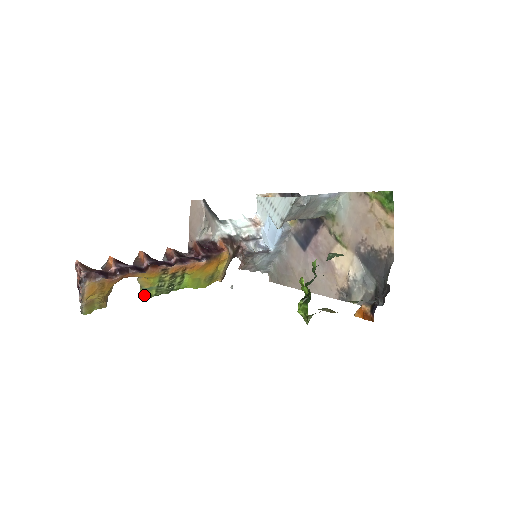
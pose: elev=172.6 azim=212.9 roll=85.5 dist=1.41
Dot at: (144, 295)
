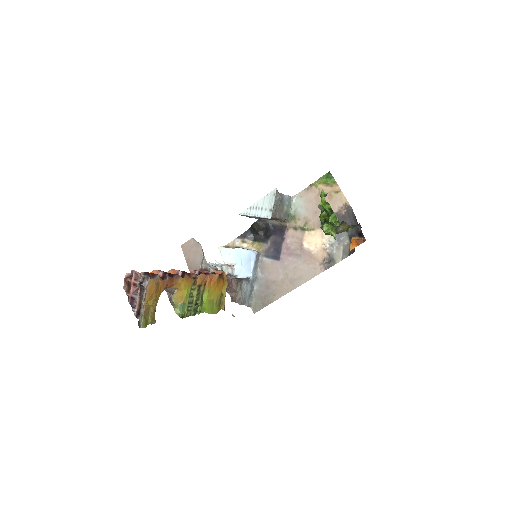
Dot at: occluded
